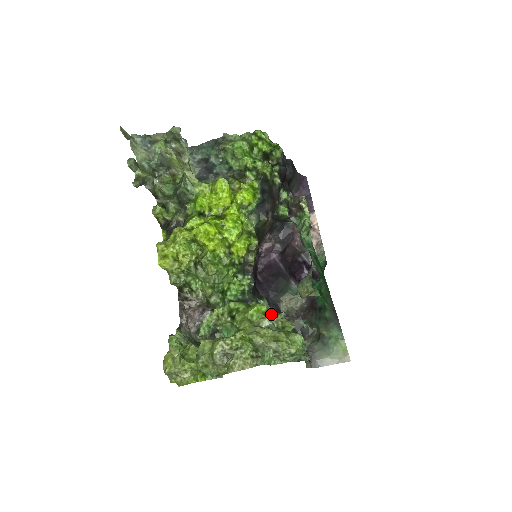
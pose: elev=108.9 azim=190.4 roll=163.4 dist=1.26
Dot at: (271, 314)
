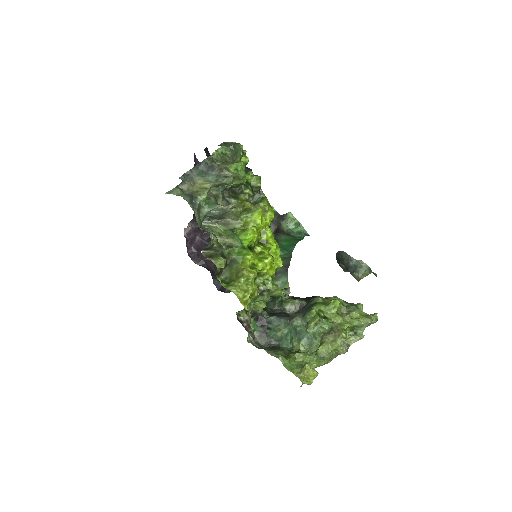
Dot at: occluded
